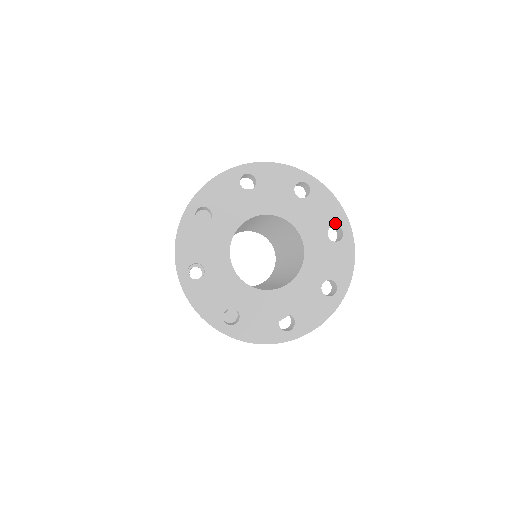
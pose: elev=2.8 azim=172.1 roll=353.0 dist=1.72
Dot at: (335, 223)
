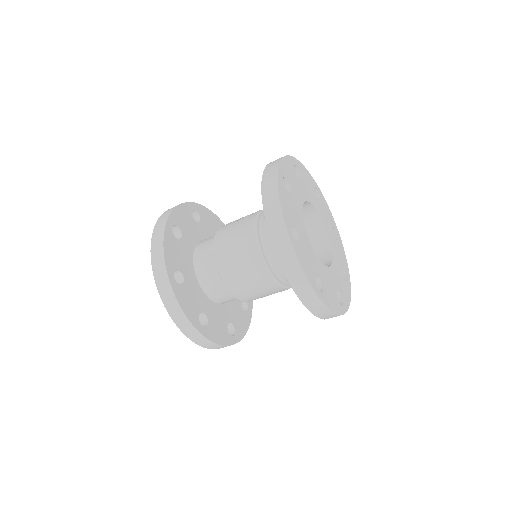
Dot at: (345, 270)
